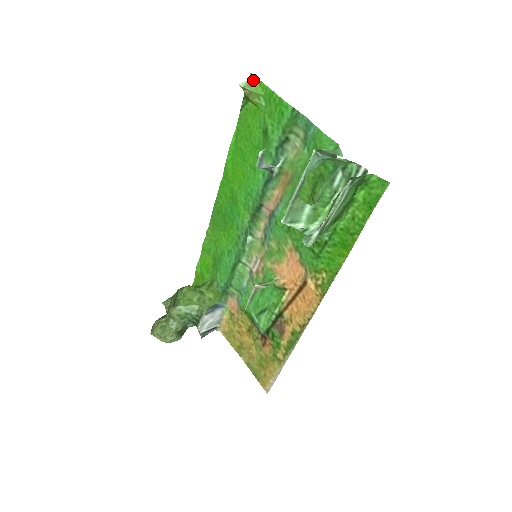
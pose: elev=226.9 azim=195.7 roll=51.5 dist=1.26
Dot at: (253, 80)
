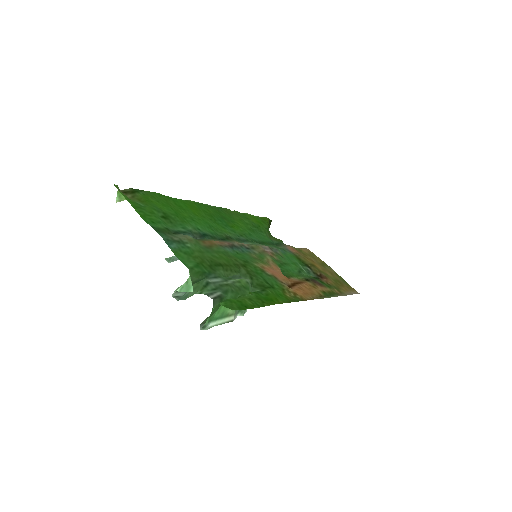
Dot at: (119, 192)
